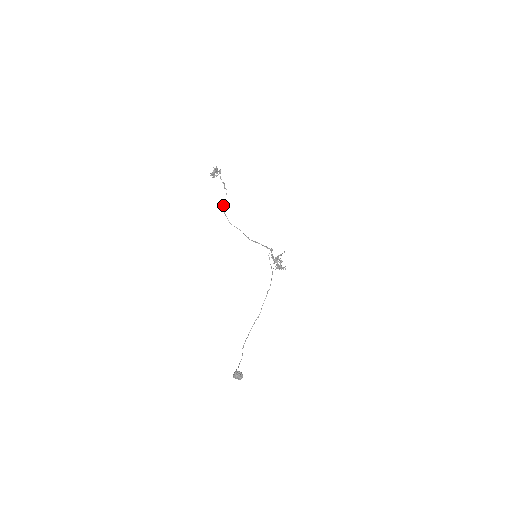
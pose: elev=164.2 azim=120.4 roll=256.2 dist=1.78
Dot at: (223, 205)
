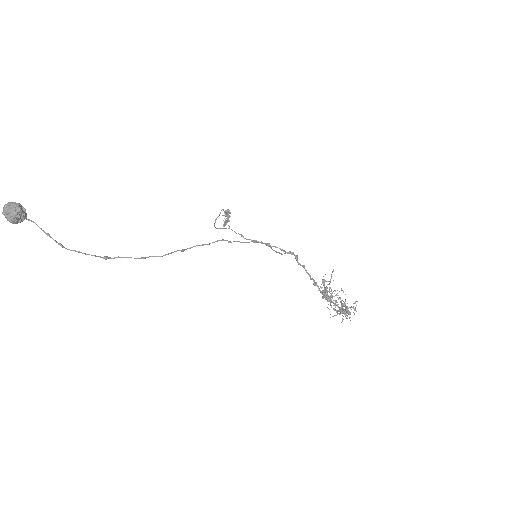
Dot at: (215, 221)
